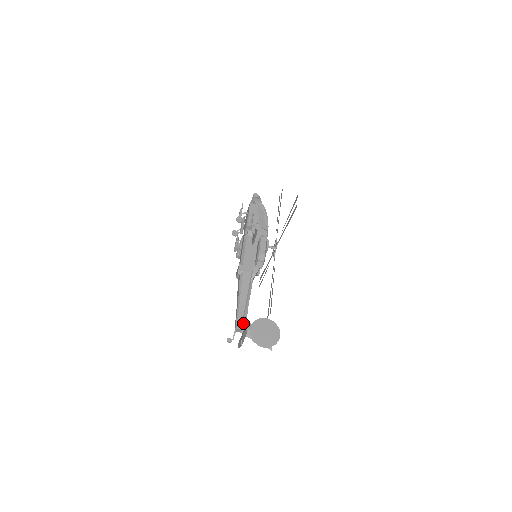
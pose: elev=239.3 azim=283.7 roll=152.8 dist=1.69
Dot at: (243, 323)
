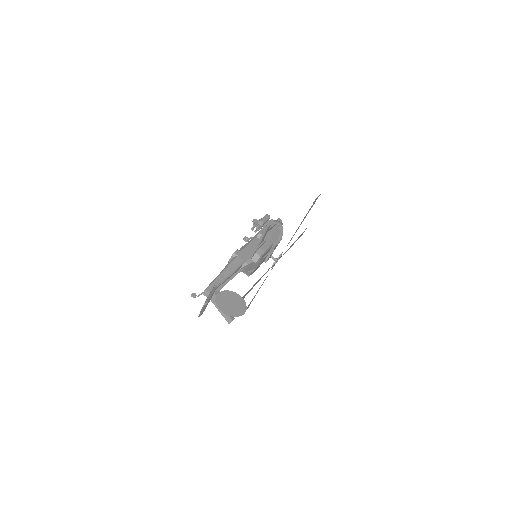
Dot at: (215, 291)
